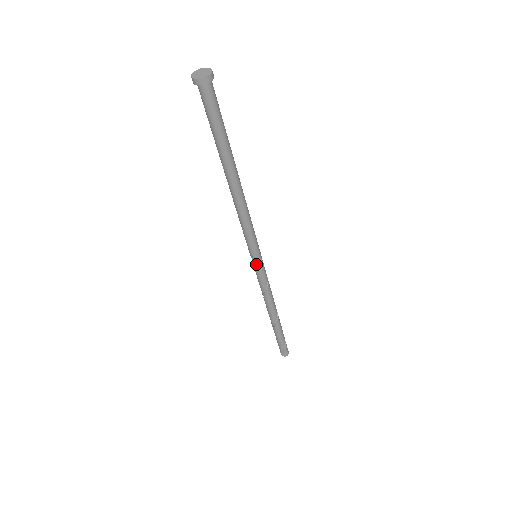
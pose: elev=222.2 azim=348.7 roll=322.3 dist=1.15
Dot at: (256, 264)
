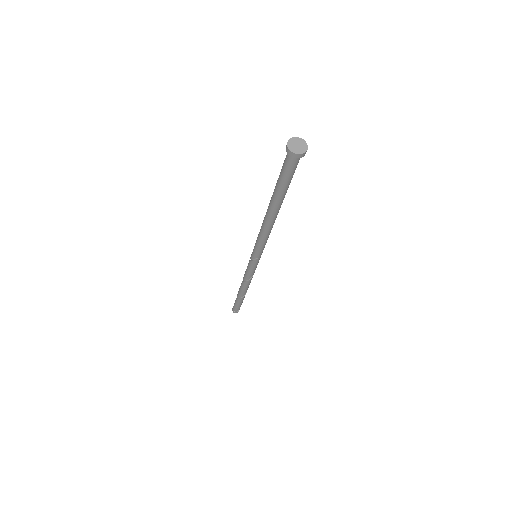
Dot at: (257, 262)
